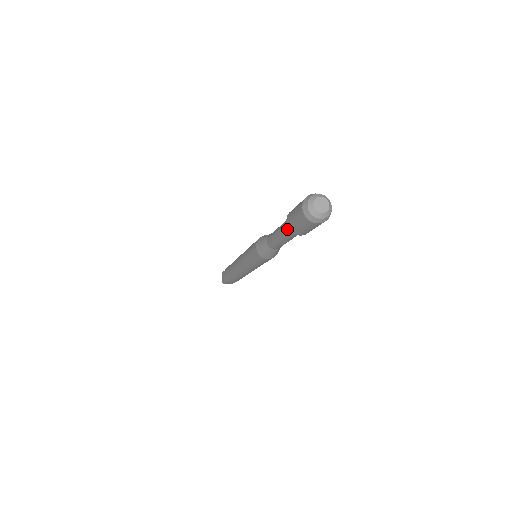
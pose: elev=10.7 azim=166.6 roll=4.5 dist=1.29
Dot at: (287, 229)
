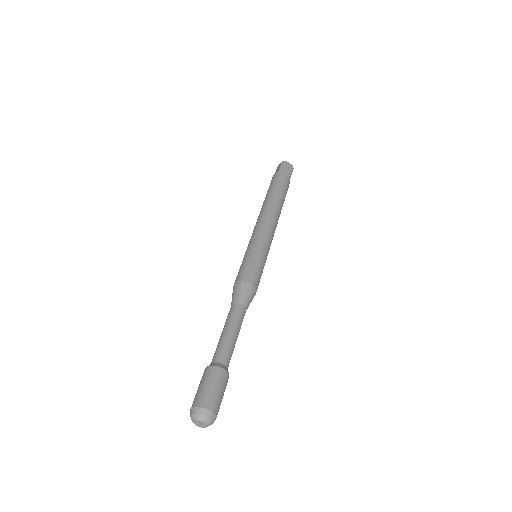
Dot at: (212, 360)
